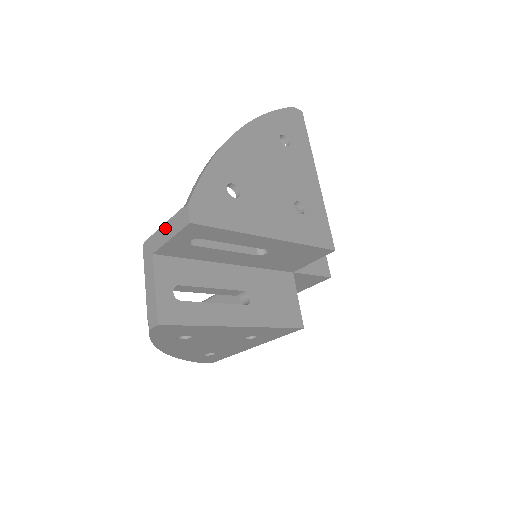
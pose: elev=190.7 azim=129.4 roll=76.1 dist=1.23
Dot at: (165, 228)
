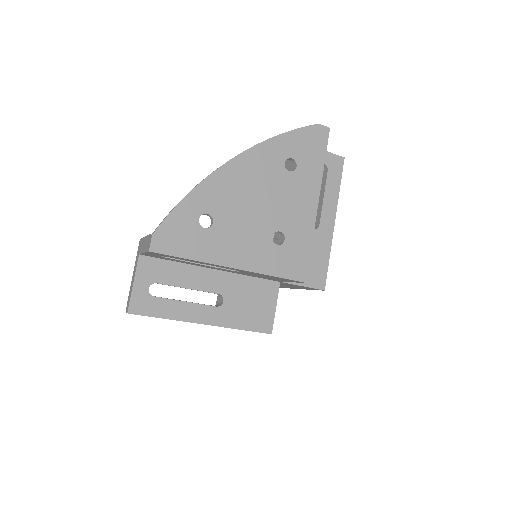
Dot at: (145, 240)
